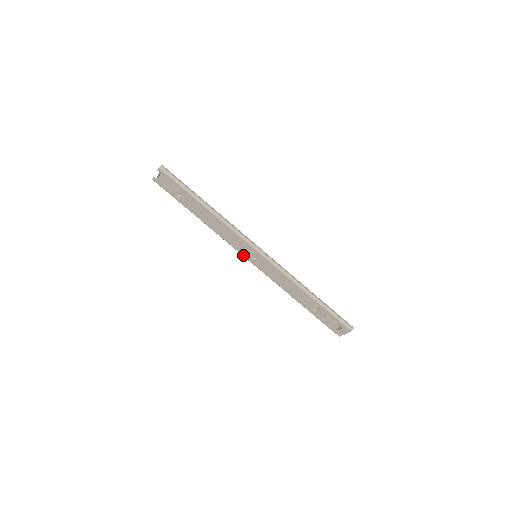
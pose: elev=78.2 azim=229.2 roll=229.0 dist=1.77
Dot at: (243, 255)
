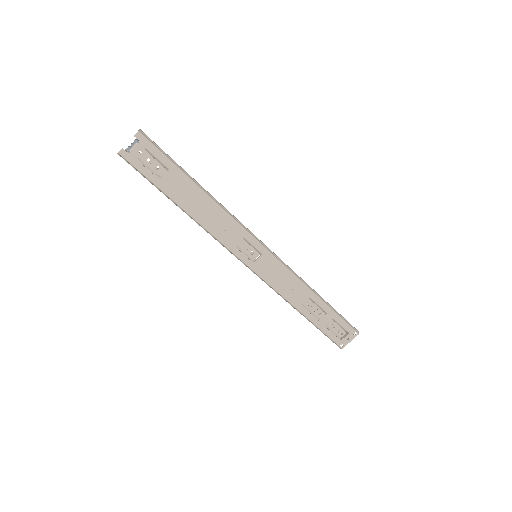
Dot at: (240, 257)
